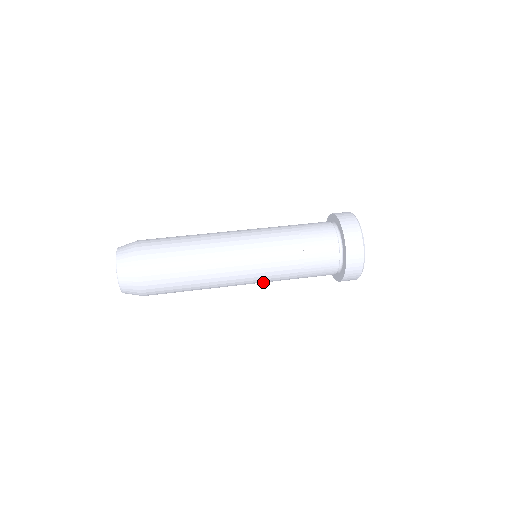
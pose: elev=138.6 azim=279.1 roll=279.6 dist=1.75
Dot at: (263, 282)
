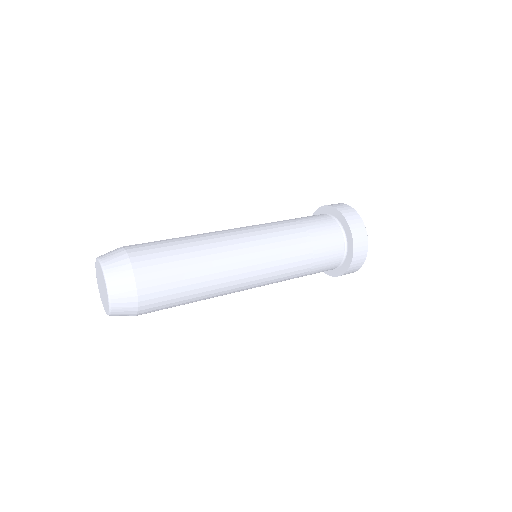
Dot at: (275, 270)
